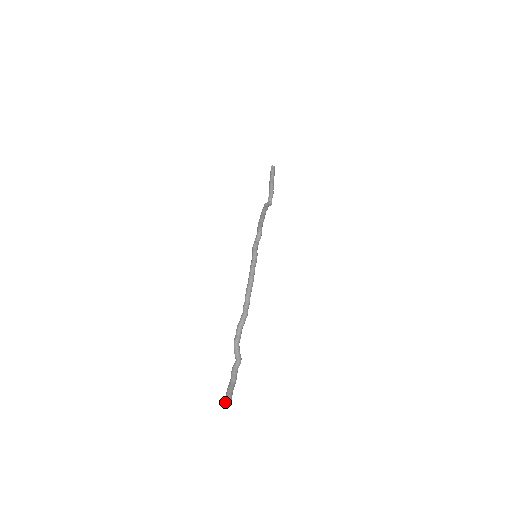
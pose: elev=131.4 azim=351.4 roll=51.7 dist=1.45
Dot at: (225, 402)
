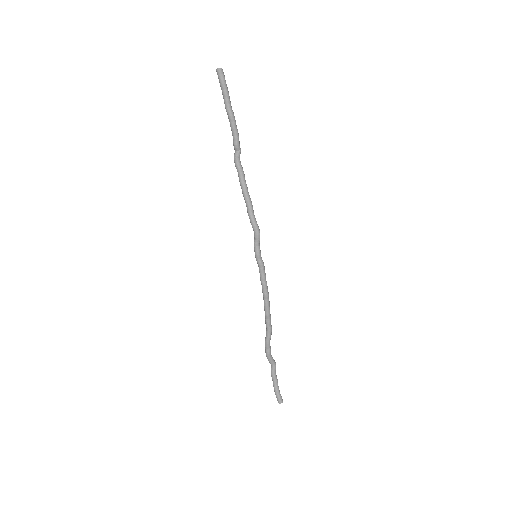
Dot at: occluded
